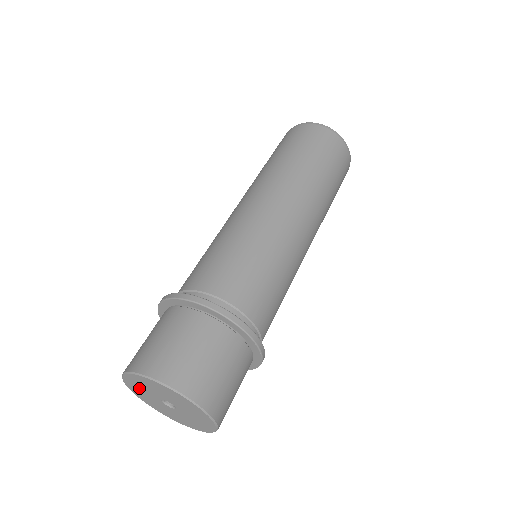
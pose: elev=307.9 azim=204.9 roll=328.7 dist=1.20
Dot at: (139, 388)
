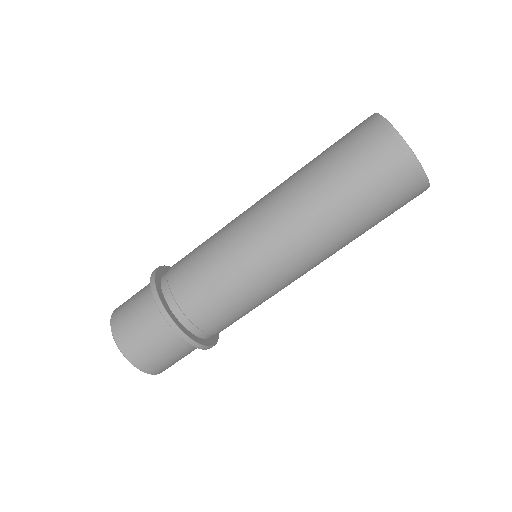
Dot at: occluded
